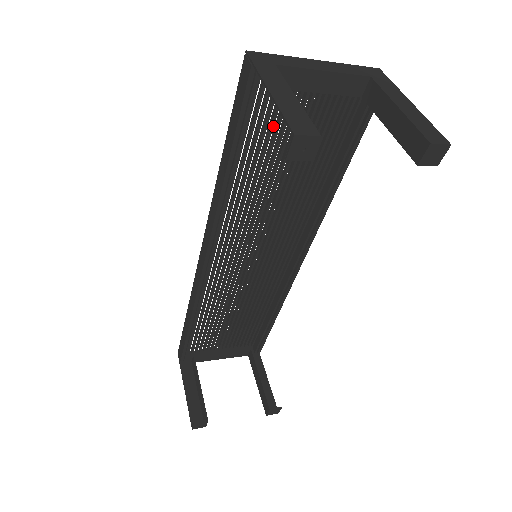
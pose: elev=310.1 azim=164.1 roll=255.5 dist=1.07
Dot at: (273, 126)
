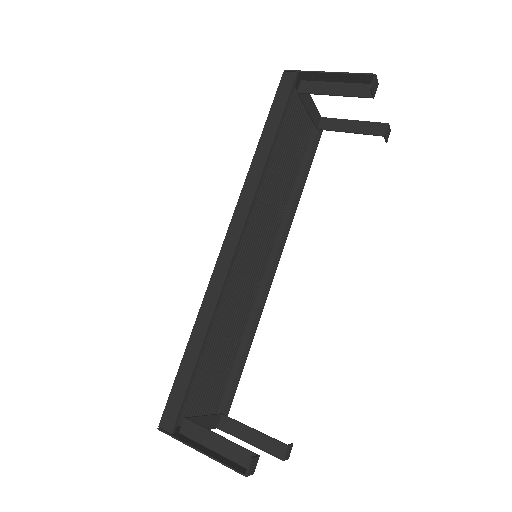
Dot at: (283, 131)
